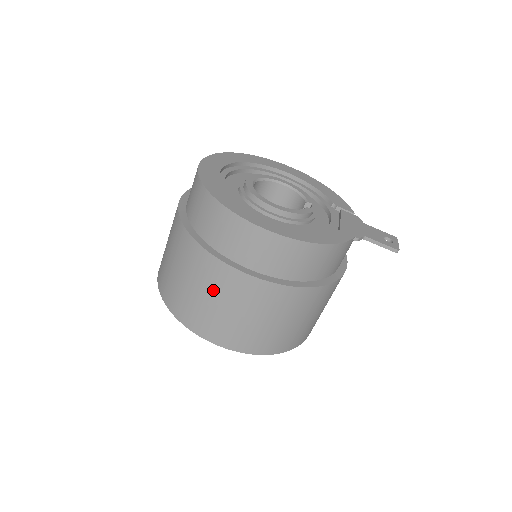
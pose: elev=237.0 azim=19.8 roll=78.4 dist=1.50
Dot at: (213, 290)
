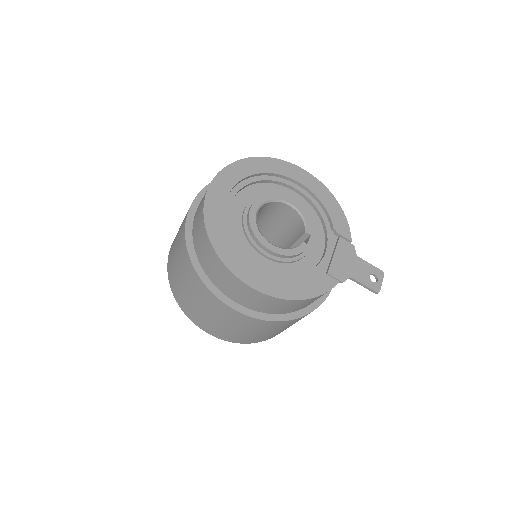
Dot at: (208, 308)
